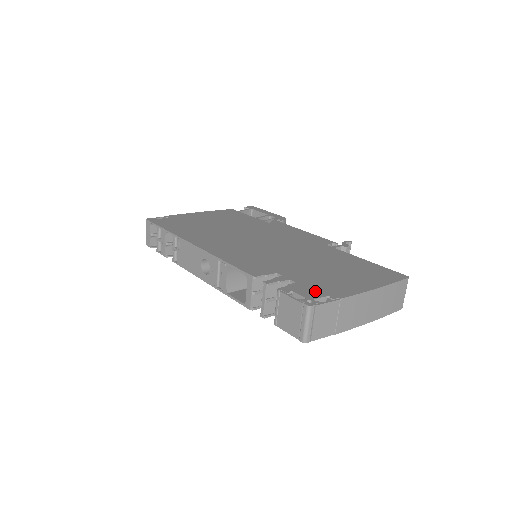
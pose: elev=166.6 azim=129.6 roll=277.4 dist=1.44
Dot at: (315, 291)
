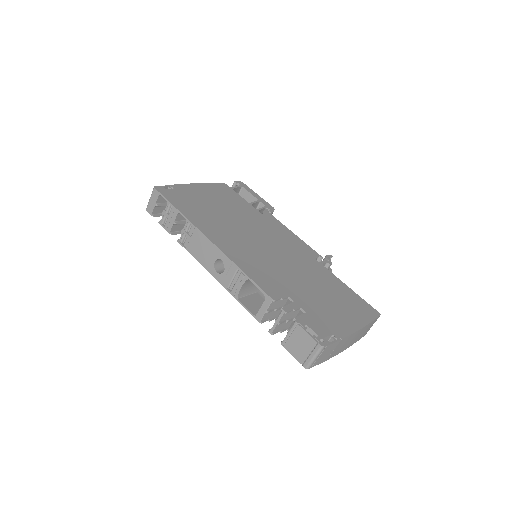
Dot at: (323, 327)
